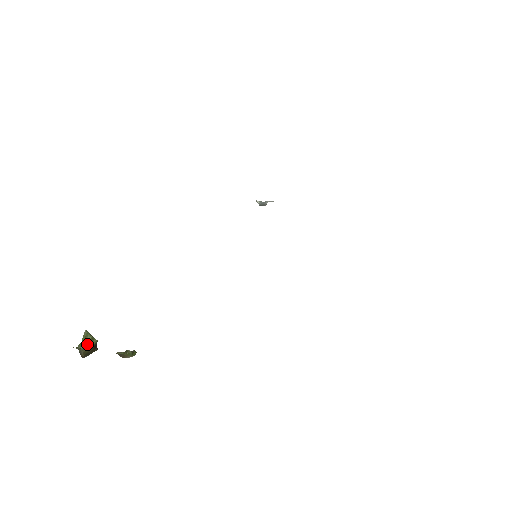
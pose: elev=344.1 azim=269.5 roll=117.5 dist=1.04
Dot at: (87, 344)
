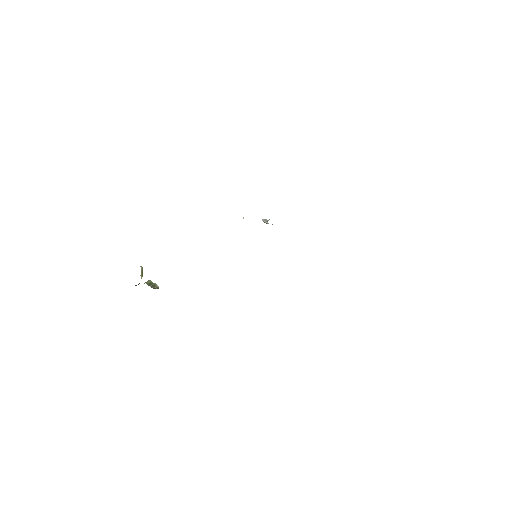
Dot at: occluded
